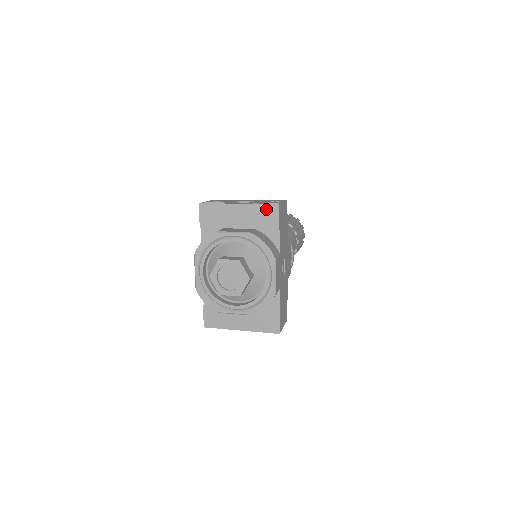
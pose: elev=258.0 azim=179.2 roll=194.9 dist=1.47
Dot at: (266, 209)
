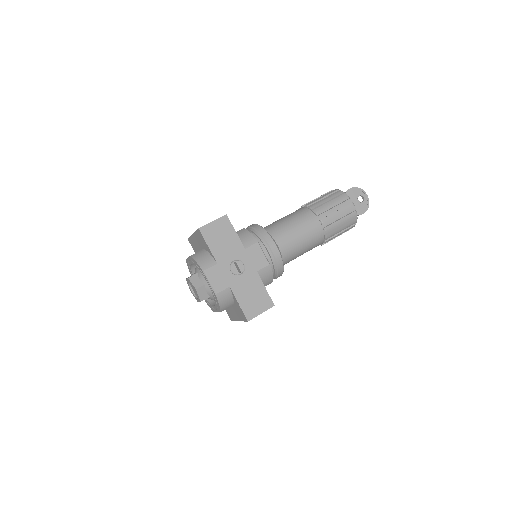
Dot at: (198, 234)
